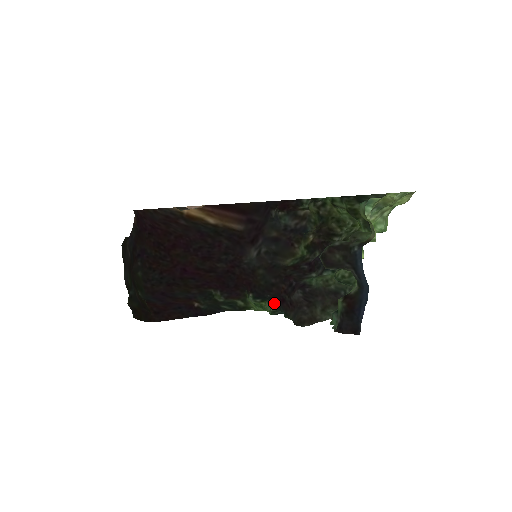
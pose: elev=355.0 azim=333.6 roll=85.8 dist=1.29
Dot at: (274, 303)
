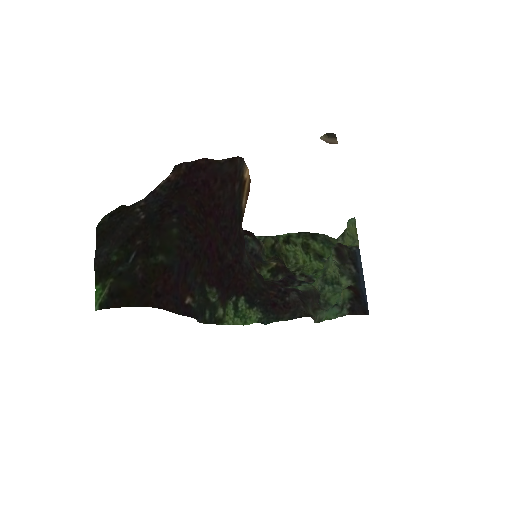
Dot at: (264, 308)
